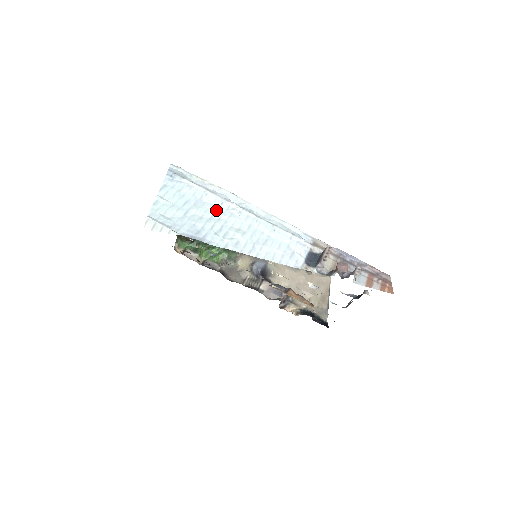
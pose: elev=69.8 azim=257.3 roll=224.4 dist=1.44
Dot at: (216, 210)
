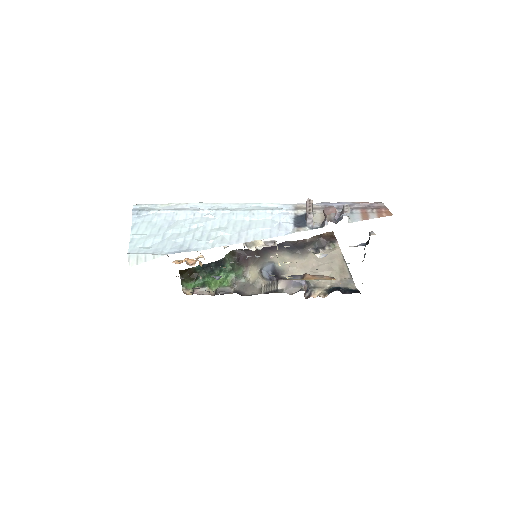
Dot at: (191, 222)
